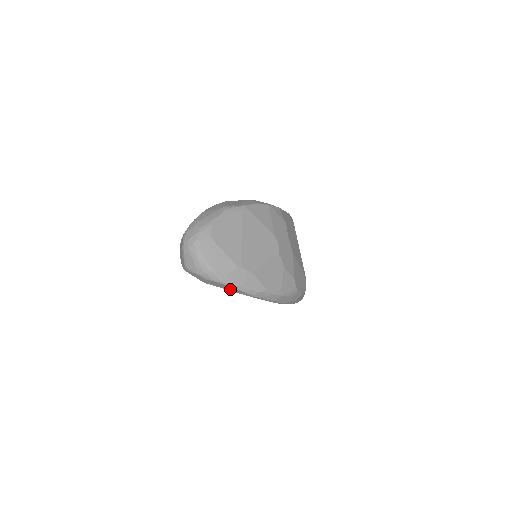
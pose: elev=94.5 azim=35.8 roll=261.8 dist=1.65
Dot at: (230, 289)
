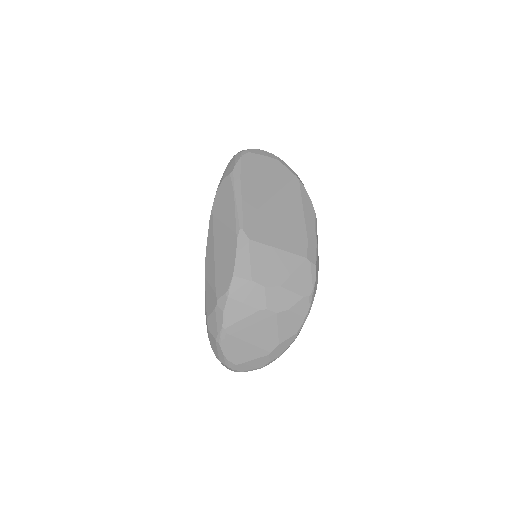
Dot at: occluded
